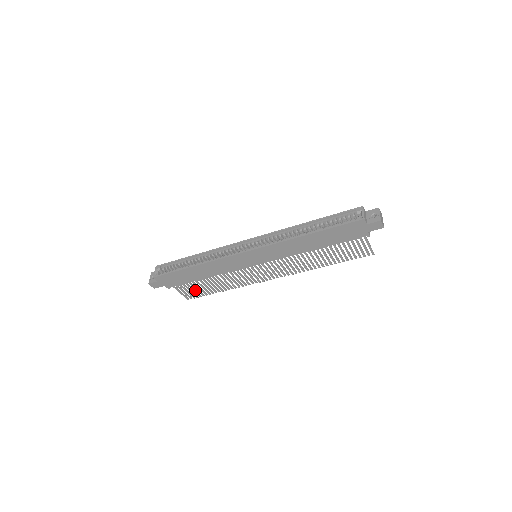
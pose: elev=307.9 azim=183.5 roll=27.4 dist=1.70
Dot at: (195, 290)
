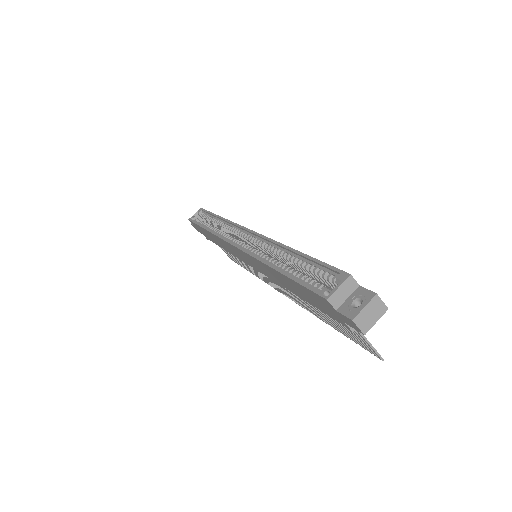
Dot at: occluded
